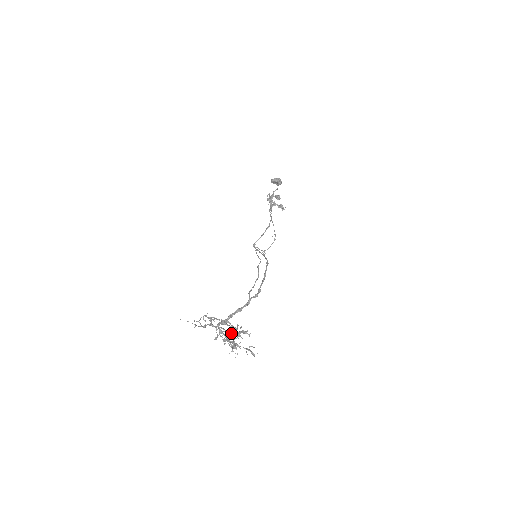
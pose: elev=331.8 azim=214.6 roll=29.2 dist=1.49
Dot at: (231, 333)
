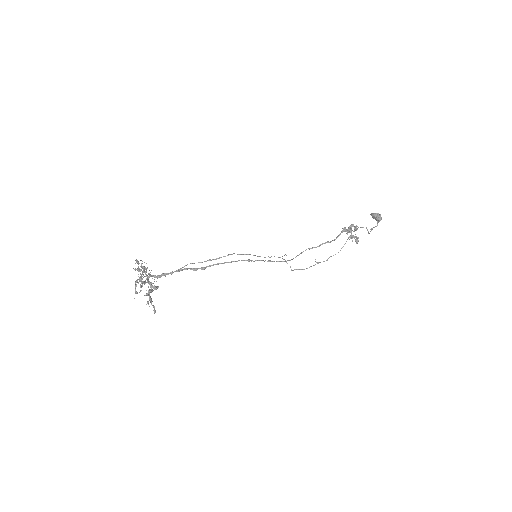
Dot at: (149, 284)
